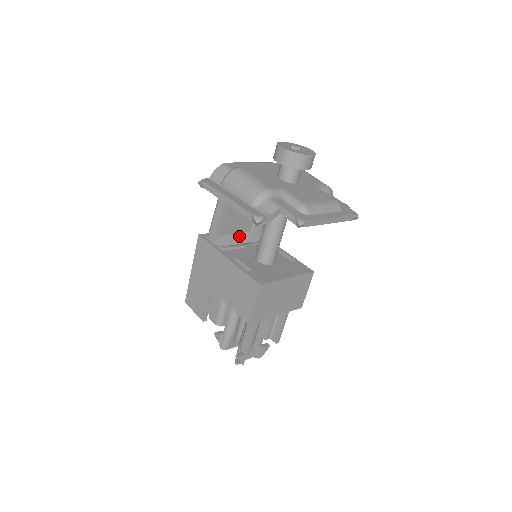
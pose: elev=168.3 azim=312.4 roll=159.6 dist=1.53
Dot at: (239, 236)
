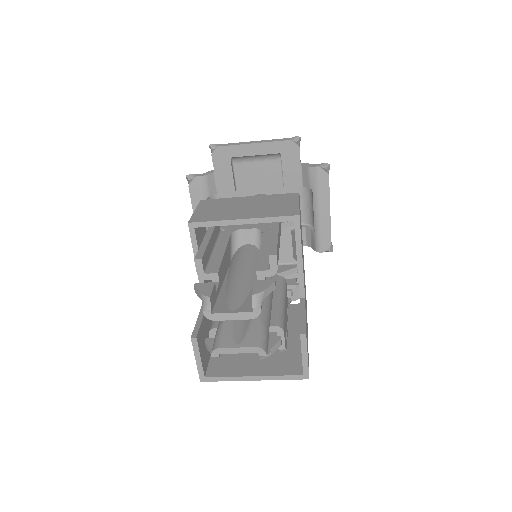
Dot at: occluded
